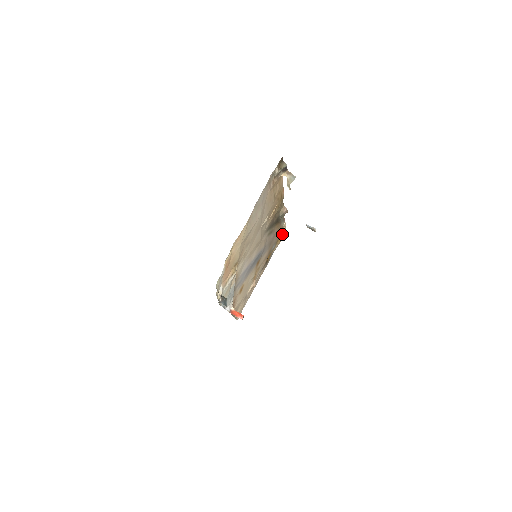
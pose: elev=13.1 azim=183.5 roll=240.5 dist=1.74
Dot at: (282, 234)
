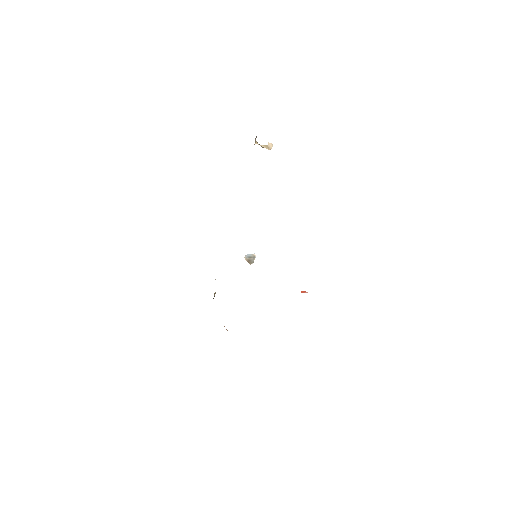
Dot at: occluded
